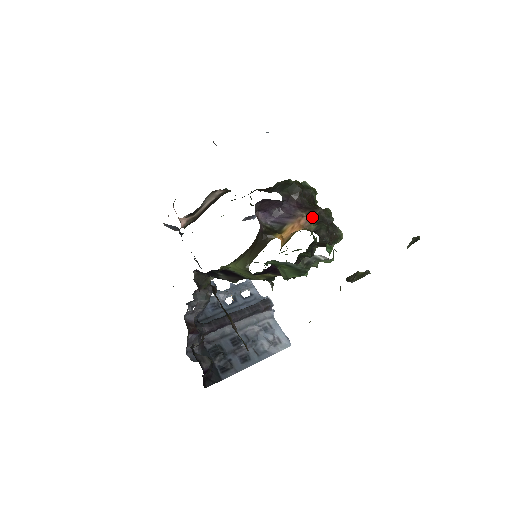
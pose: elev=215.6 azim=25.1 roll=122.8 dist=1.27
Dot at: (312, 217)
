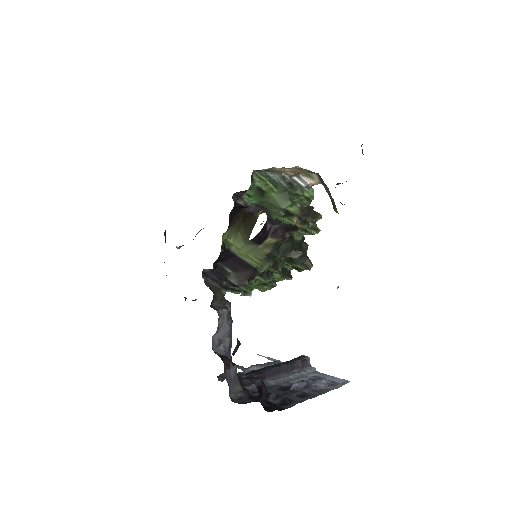
Dot at: occluded
